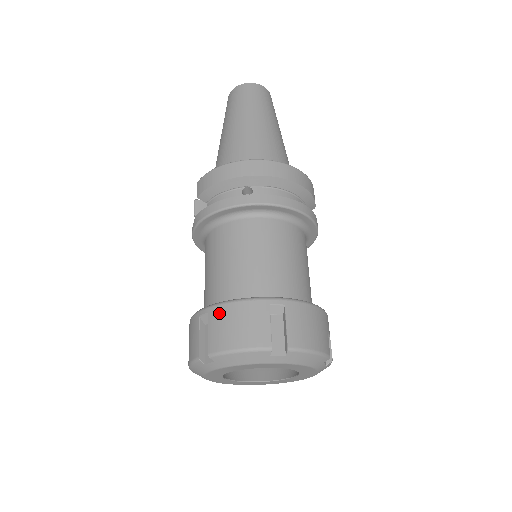
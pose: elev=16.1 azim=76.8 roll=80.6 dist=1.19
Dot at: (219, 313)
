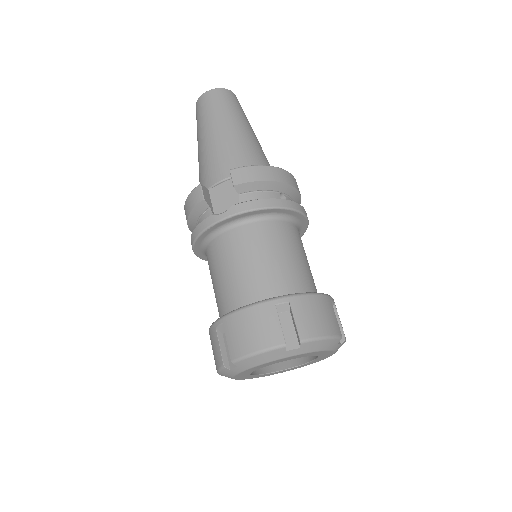
Dot at: (303, 303)
